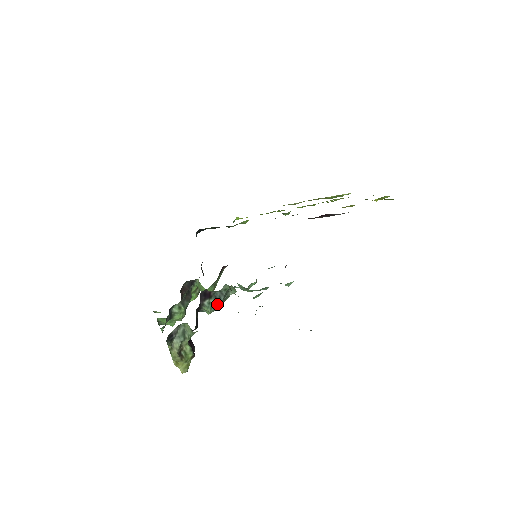
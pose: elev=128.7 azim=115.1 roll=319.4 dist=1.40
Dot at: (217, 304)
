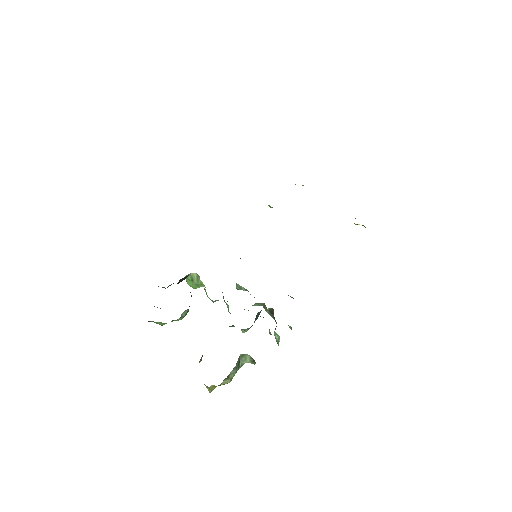
Dot at: occluded
